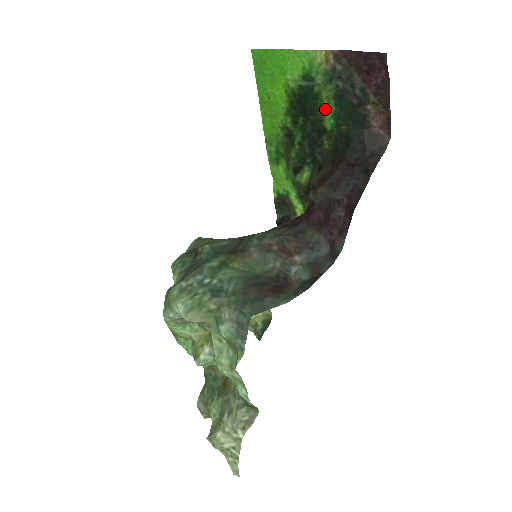
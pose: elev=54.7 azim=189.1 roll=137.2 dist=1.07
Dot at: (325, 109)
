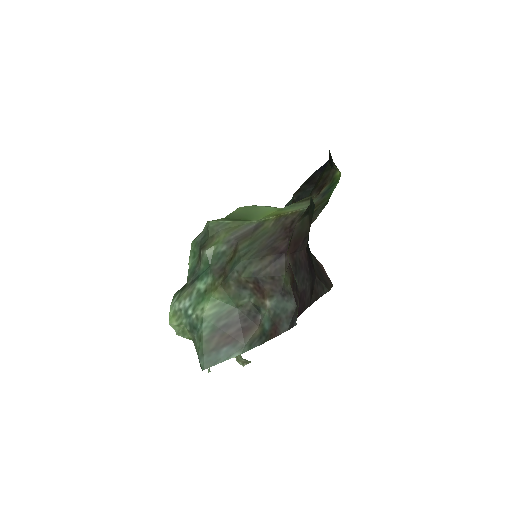
Dot at: occluded
